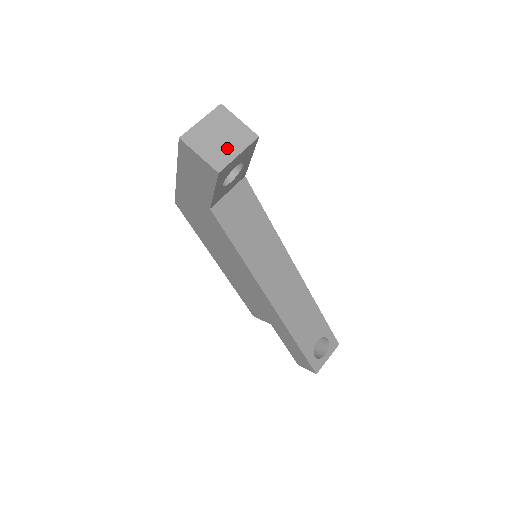
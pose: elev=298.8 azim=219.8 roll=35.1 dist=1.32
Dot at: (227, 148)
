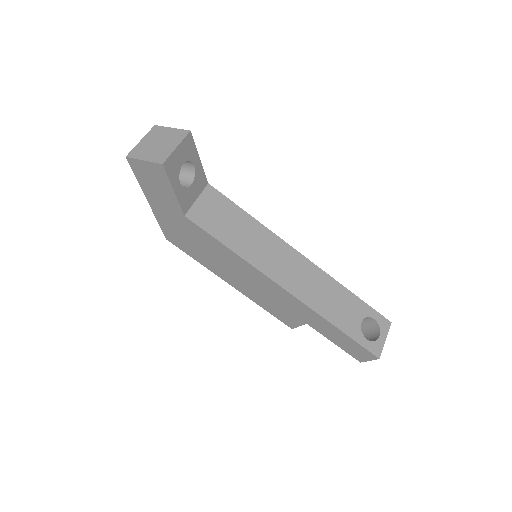
Dot at: (166, 147)
